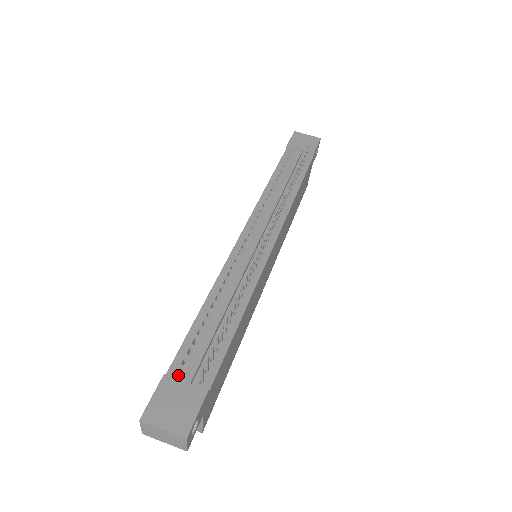
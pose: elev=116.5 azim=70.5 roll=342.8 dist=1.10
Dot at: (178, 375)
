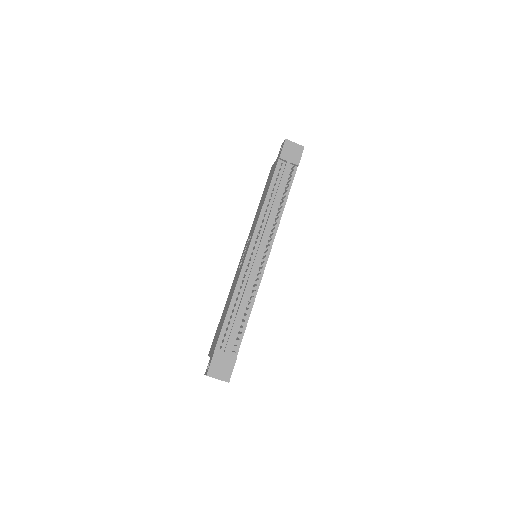
Dot at: occluded
